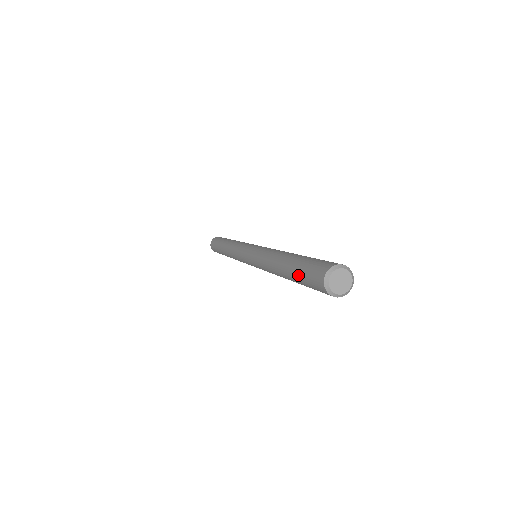
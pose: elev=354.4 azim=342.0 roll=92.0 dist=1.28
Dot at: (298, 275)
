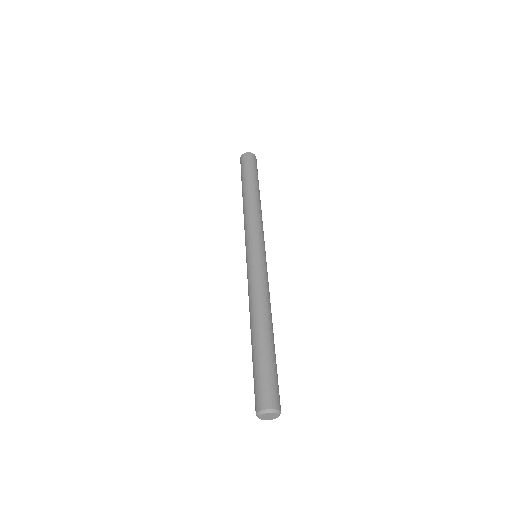
Dot at: occluded
